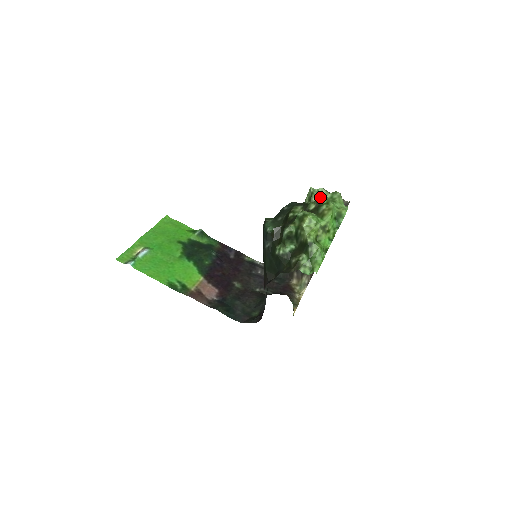
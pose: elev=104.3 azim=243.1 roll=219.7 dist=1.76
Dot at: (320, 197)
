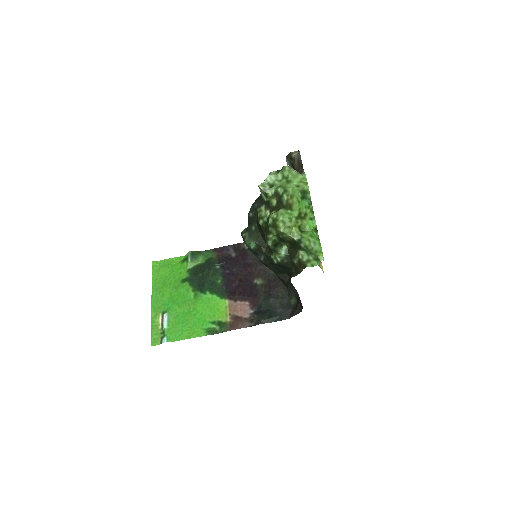
Dot at: (274, 188)
